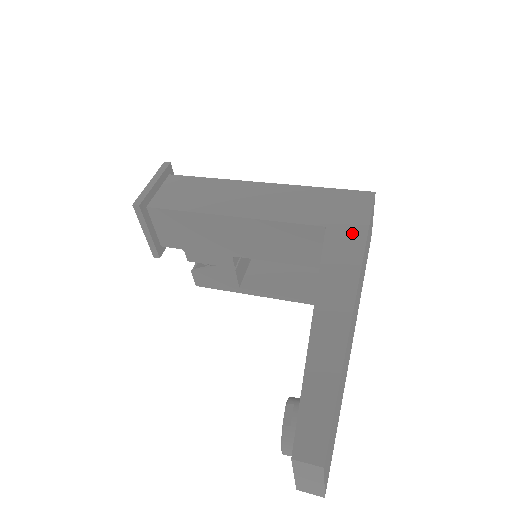
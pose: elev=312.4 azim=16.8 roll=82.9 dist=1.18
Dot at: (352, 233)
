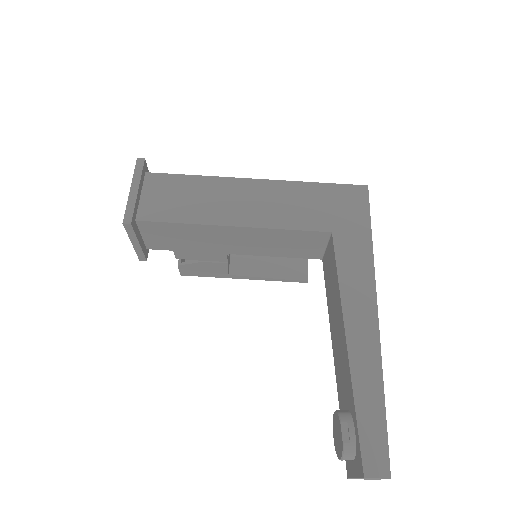
Dot at: (358, 238)
